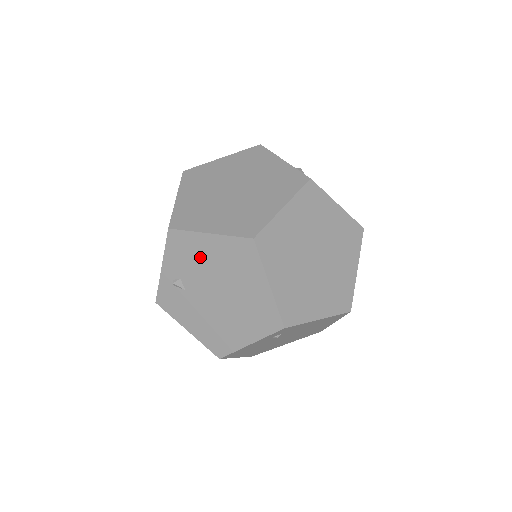
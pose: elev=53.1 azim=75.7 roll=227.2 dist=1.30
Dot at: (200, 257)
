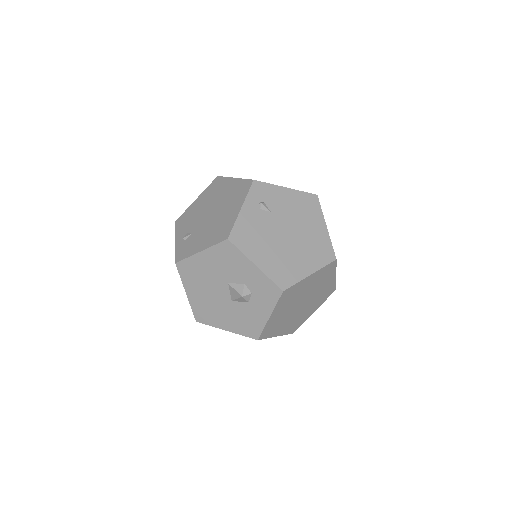
Dot at: (195, 212)
